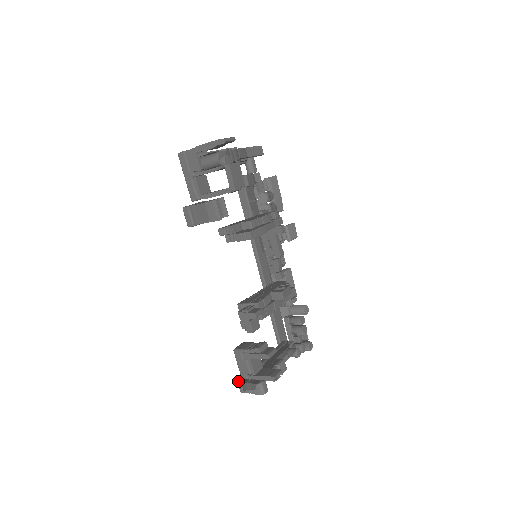
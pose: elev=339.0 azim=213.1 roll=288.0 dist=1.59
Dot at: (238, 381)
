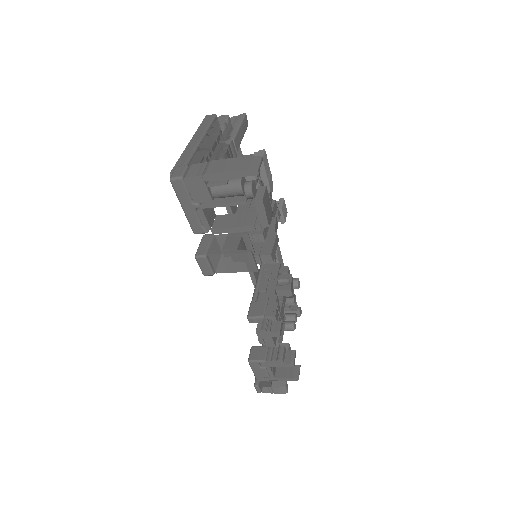
Dot at: (255, 385)
